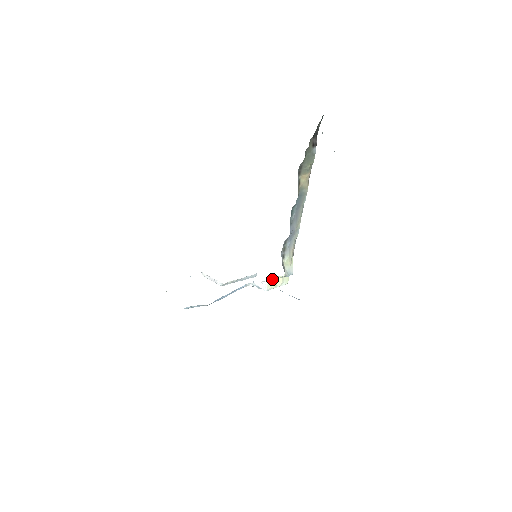
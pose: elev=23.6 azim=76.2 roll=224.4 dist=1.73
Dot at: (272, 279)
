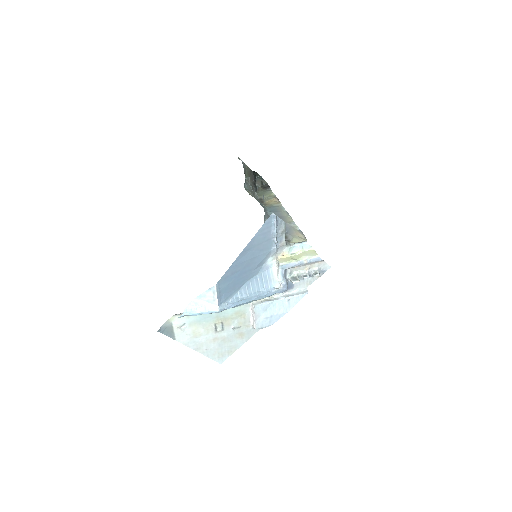
Dot at: (285, 258)
